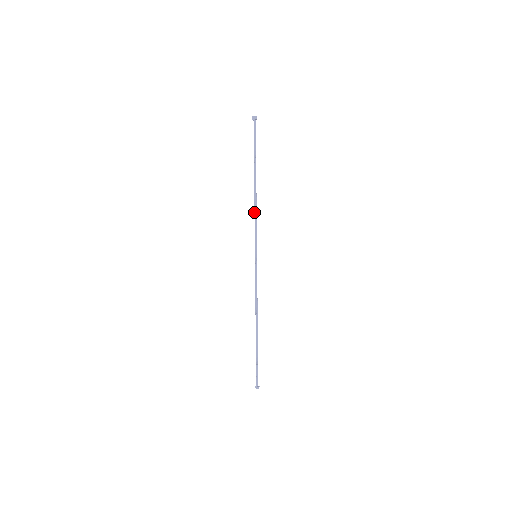
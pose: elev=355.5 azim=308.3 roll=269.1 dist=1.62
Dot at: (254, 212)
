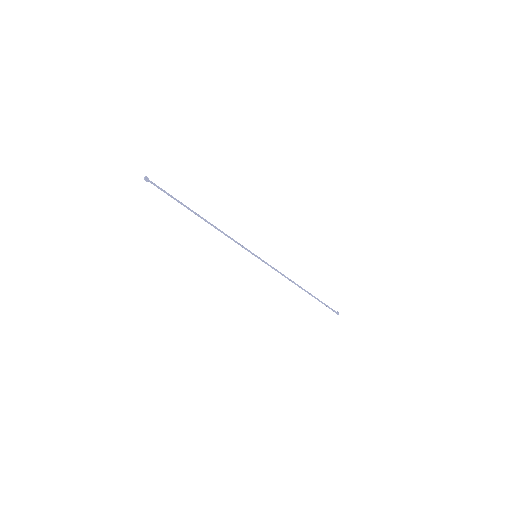
Dot at: (224, 233)
